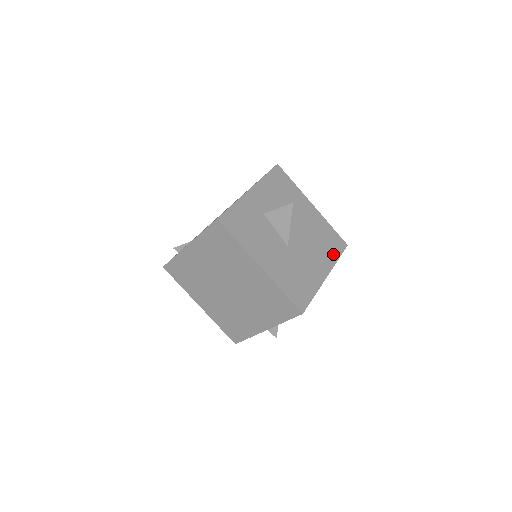
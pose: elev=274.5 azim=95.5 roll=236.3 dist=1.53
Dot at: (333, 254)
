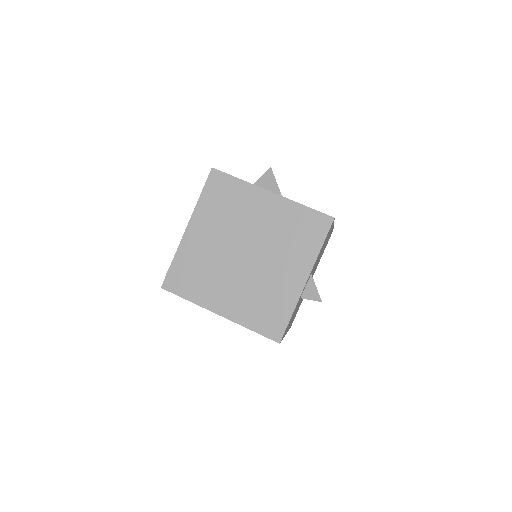
Dot at: occluded
